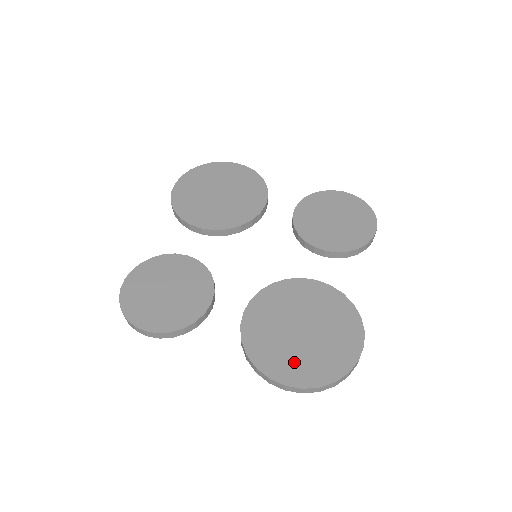
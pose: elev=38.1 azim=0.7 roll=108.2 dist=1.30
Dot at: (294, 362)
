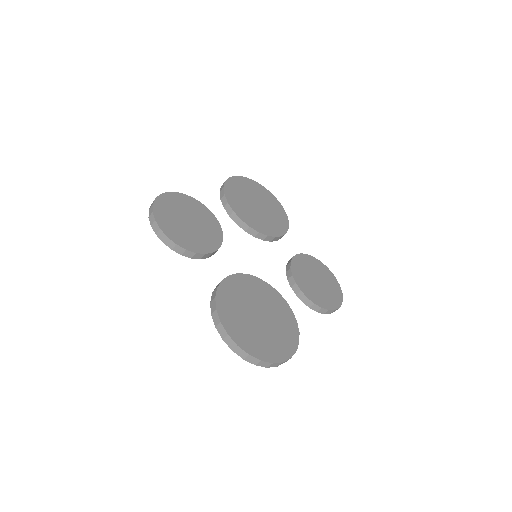
Dot at: (242, 328)
